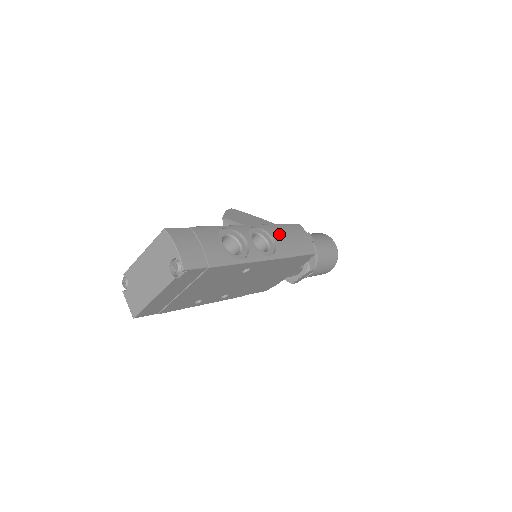
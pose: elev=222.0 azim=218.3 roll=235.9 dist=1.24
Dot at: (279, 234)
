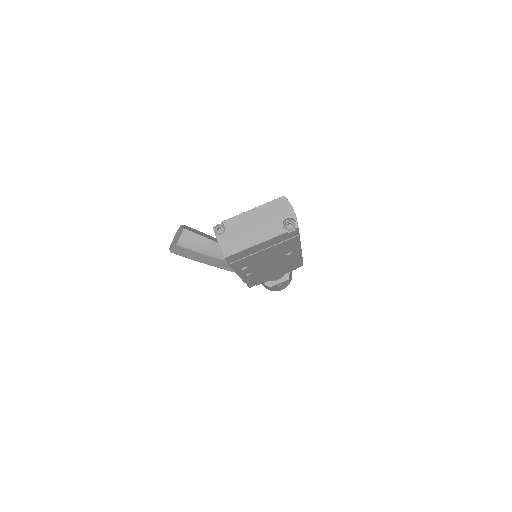
Dot at: occluded
